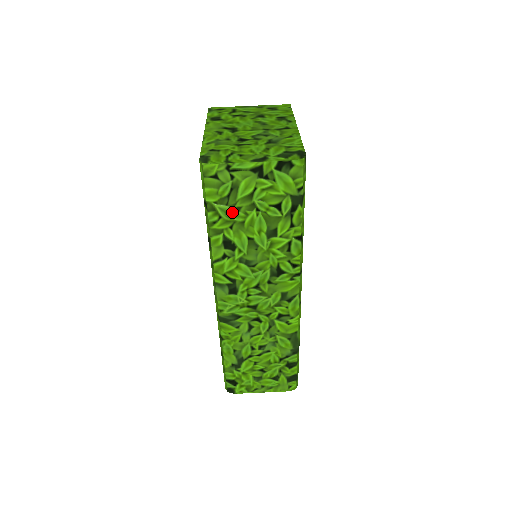
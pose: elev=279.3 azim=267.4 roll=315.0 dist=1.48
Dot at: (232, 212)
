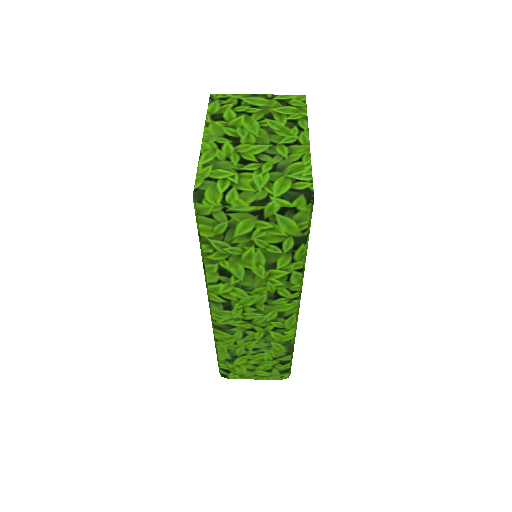
Dot at: (228, 247)
